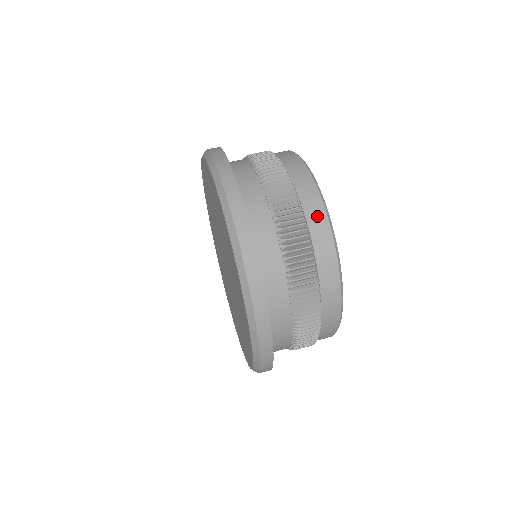
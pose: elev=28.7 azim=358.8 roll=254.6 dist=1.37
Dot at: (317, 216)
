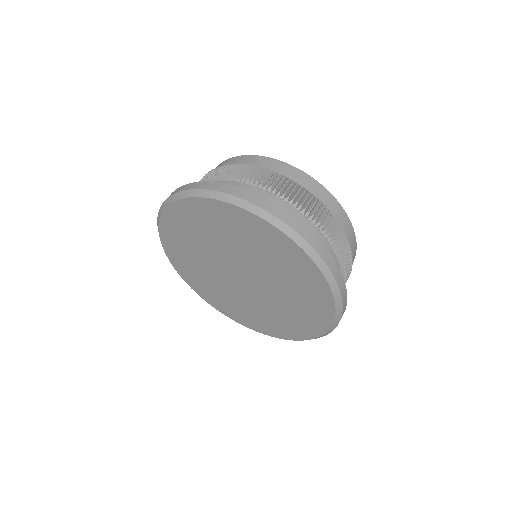
Dot at: (354, 247)
